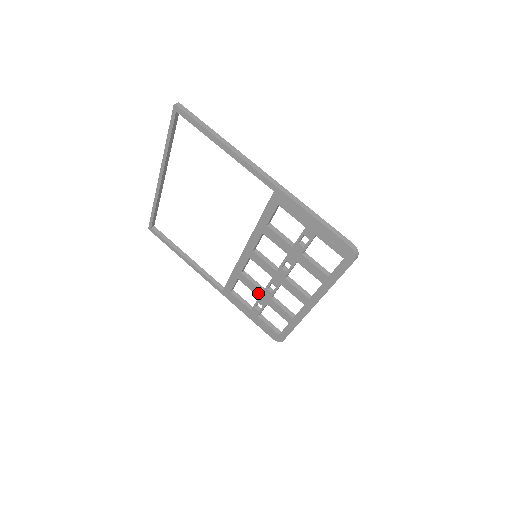
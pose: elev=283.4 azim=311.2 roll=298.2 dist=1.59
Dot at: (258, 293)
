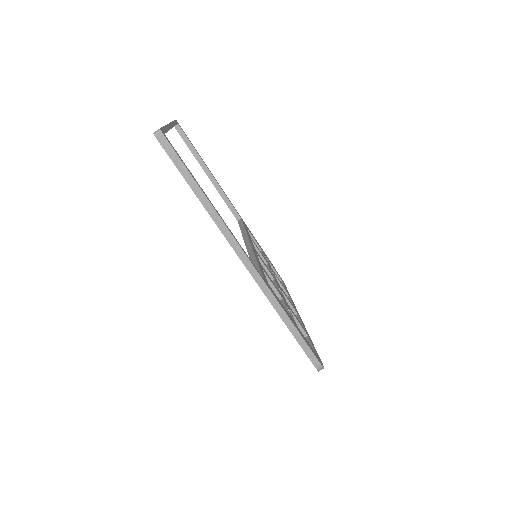
Dot at: occluded
